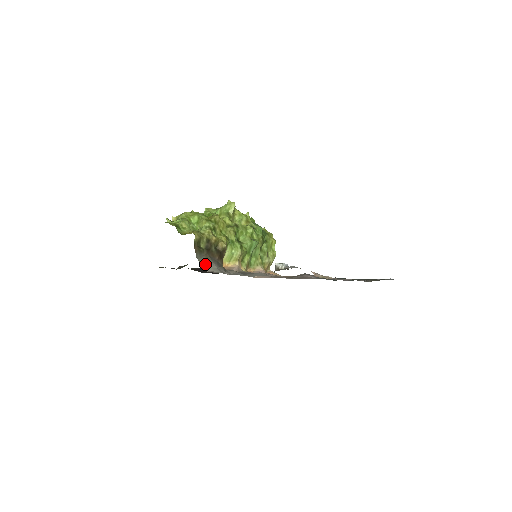
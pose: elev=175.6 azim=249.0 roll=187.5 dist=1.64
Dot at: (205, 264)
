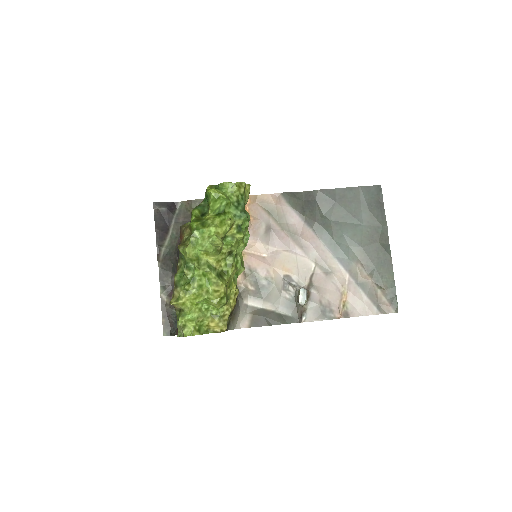
Dot at: (235, 324)
